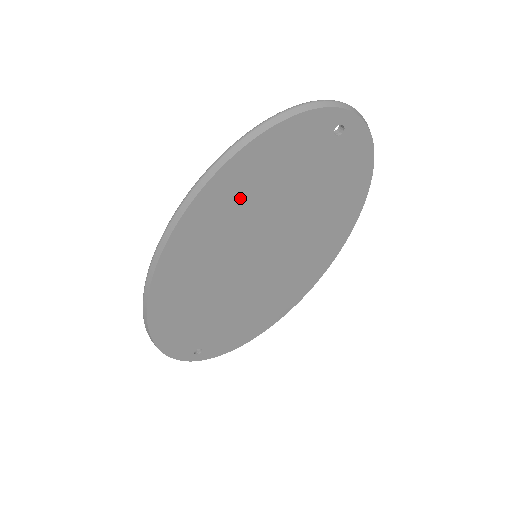
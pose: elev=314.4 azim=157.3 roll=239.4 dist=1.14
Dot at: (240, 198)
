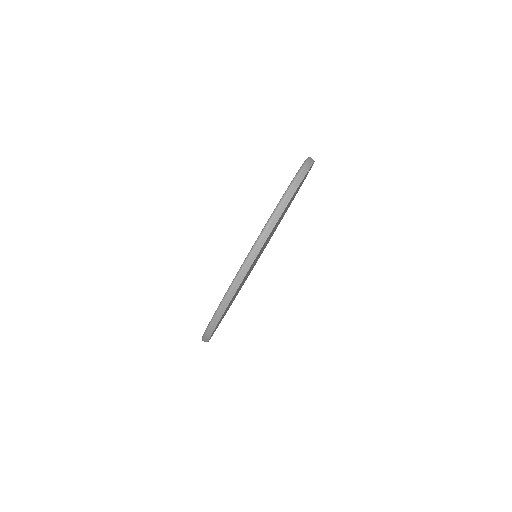
Dot at: (270, 234)
